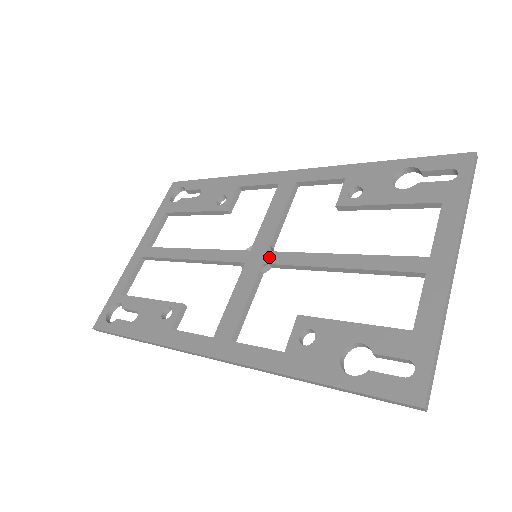
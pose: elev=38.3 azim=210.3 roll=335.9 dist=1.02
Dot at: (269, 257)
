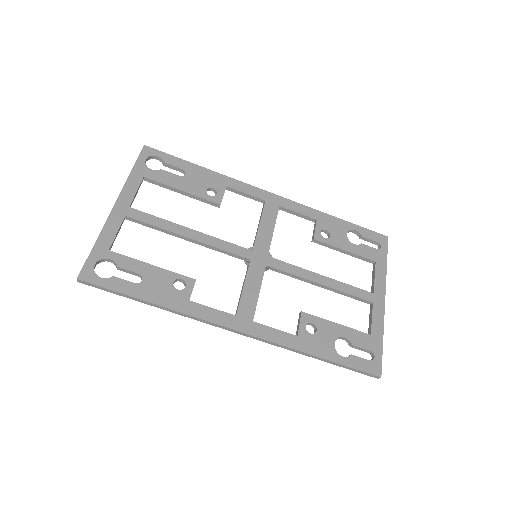
Dot at: (271, 261)
